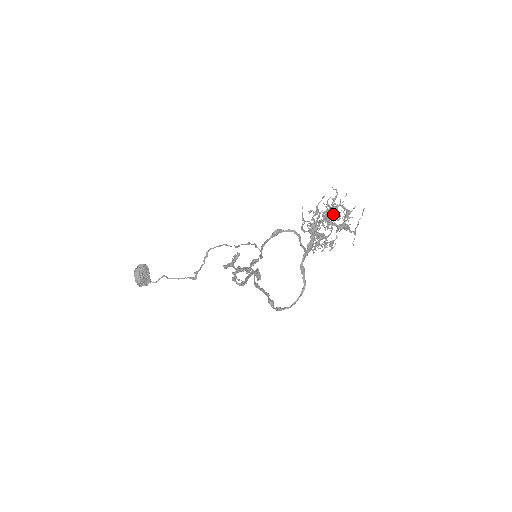
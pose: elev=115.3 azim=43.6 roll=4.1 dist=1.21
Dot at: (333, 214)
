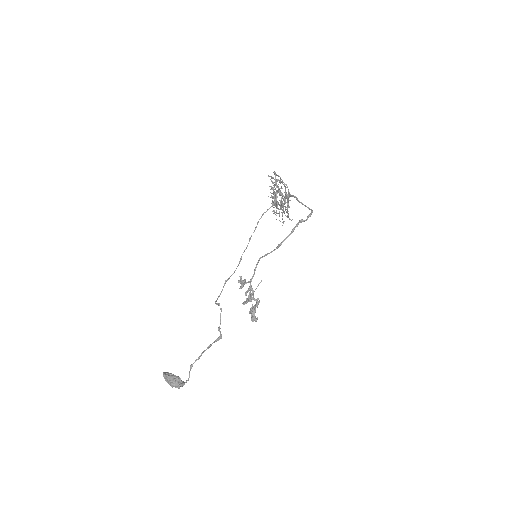
Dot at: occluded
